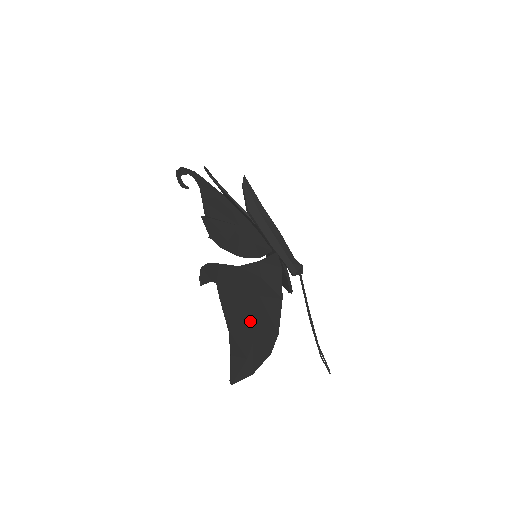
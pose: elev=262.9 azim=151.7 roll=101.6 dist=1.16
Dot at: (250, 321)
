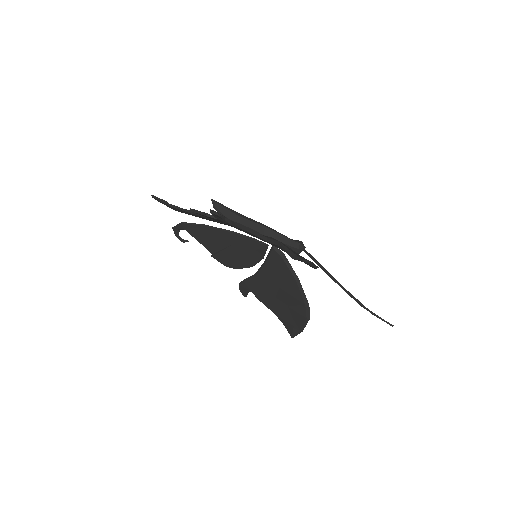
Dot at: occluded
